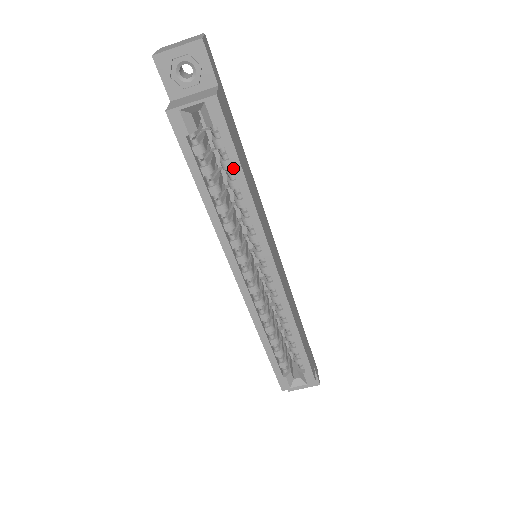
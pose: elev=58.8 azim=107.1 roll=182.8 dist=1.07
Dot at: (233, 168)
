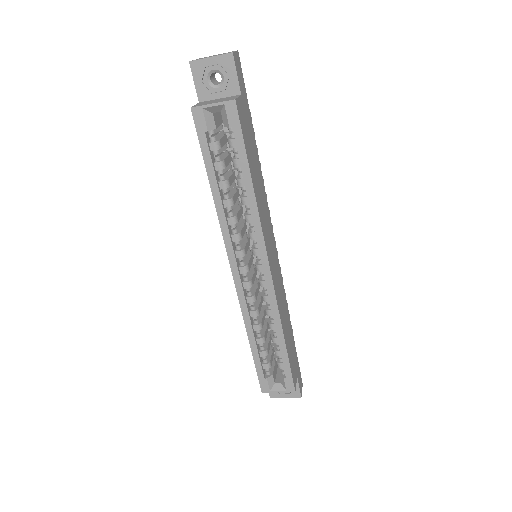
Dot at: (242, 167)
